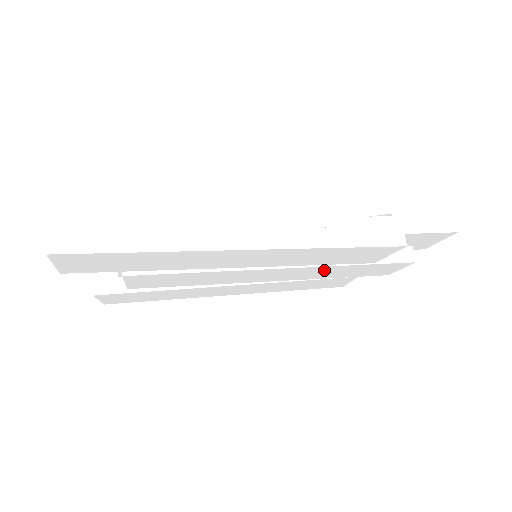
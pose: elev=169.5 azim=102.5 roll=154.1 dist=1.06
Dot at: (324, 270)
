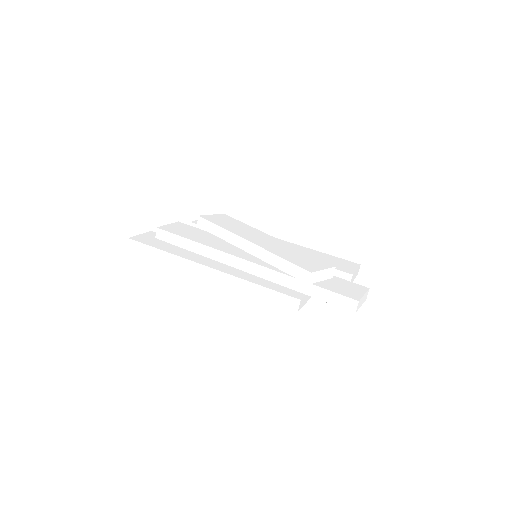
Dot at: occluded
